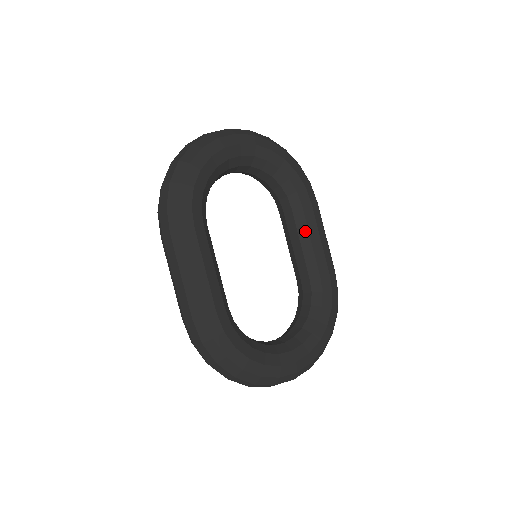
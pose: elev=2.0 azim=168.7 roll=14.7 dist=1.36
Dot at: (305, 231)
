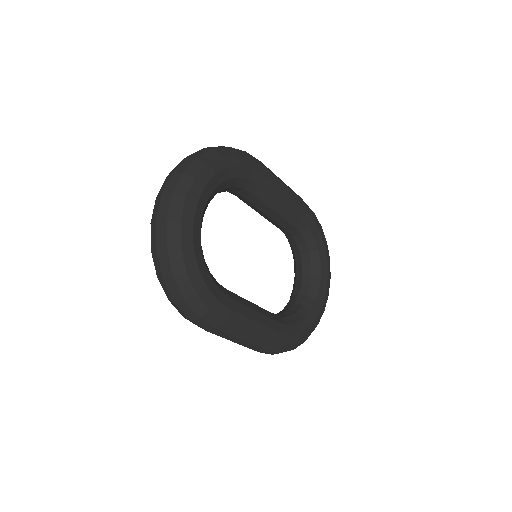
Dot at: (273, 201)
